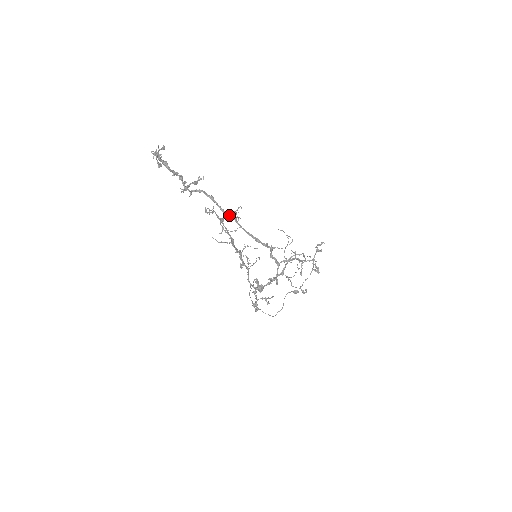
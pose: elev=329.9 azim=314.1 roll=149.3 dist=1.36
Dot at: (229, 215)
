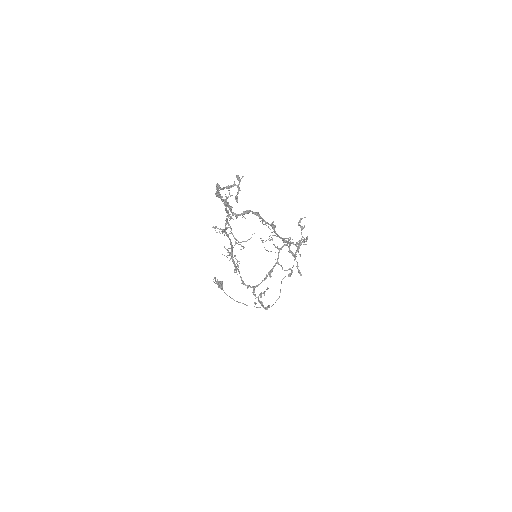
Dot at: (228, 225)
